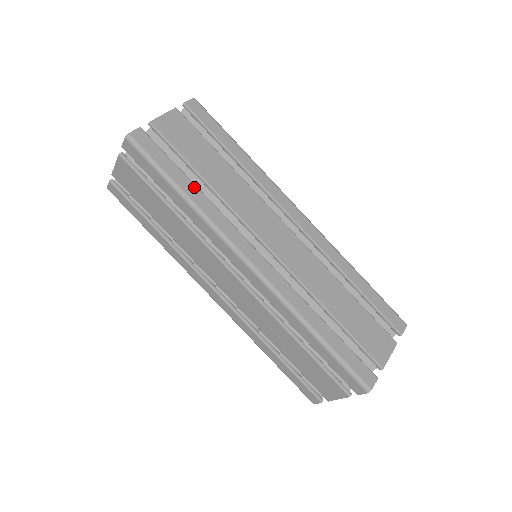
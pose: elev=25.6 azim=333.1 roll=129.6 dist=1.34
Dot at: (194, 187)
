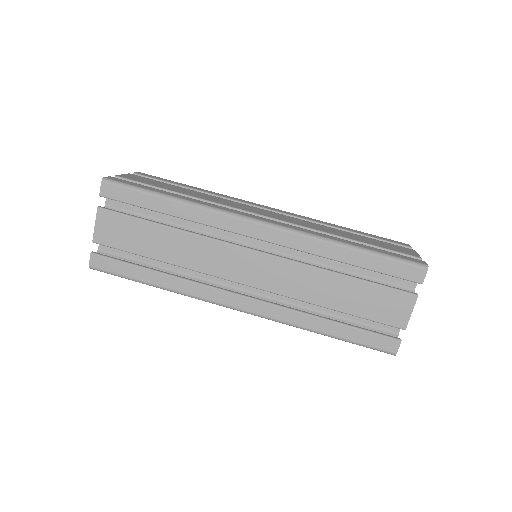
Dot at: (158, 275)
